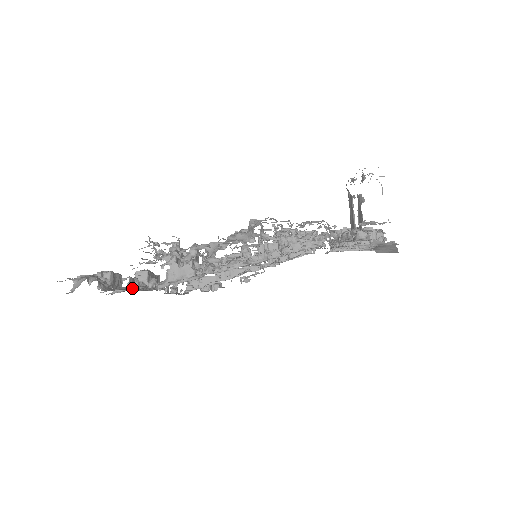
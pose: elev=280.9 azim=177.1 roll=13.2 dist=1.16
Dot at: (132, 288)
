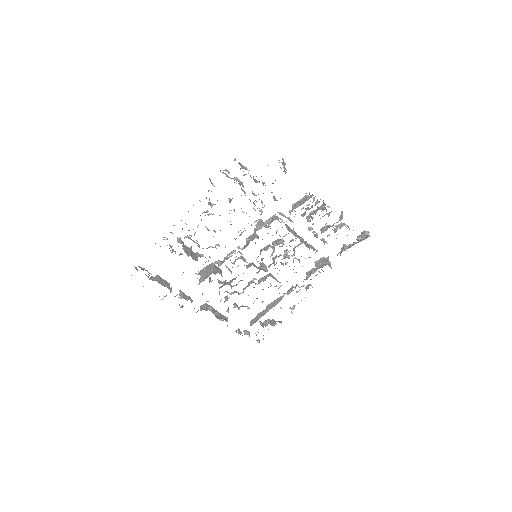
Dot at: occluded
